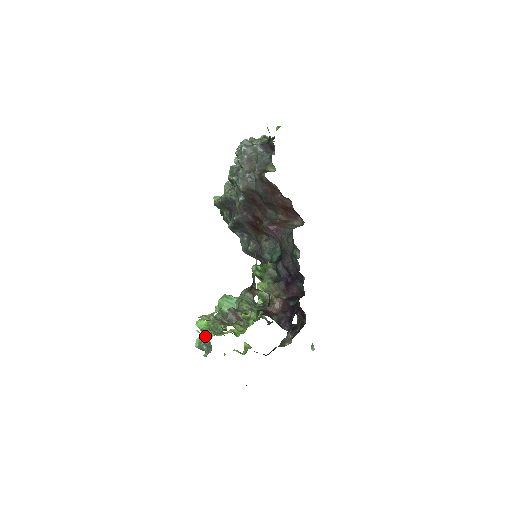
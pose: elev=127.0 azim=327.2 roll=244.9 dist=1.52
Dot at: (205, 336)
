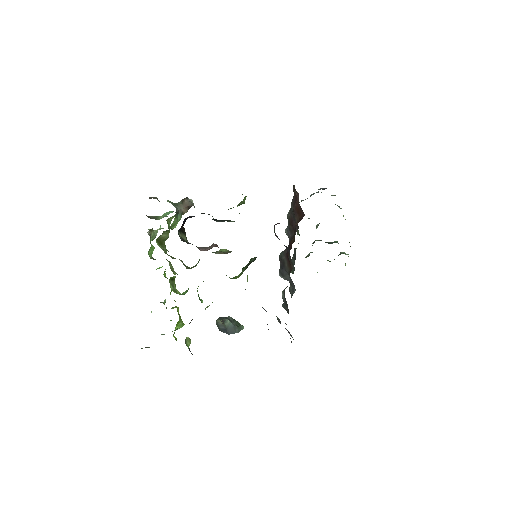
Dot at: occluded
